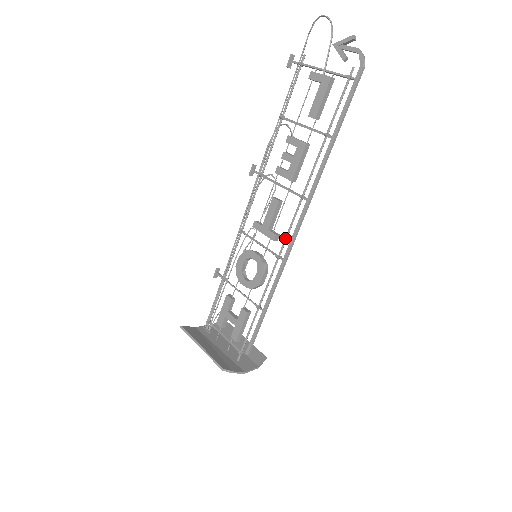
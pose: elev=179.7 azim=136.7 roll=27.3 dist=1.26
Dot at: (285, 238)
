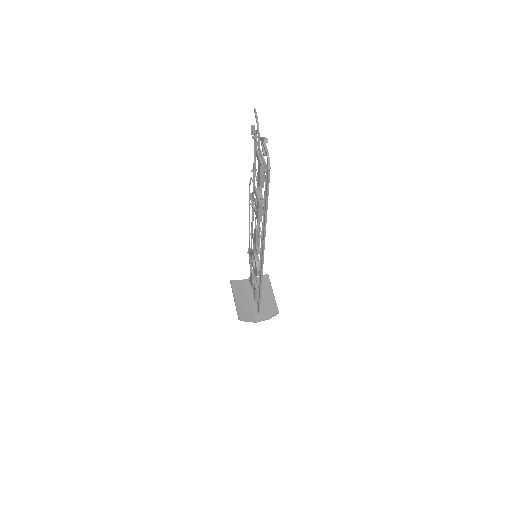
Dot at: (260, 257)
